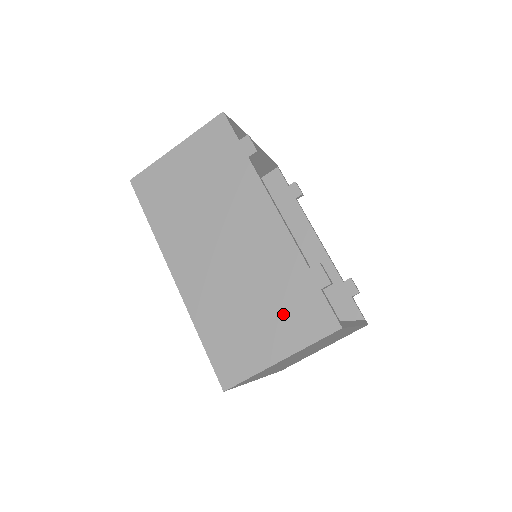
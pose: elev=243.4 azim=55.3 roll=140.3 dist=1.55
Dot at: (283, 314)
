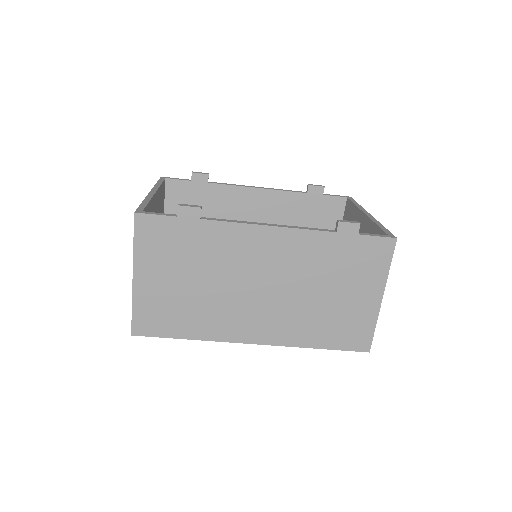
Dot at: (352, 275)
